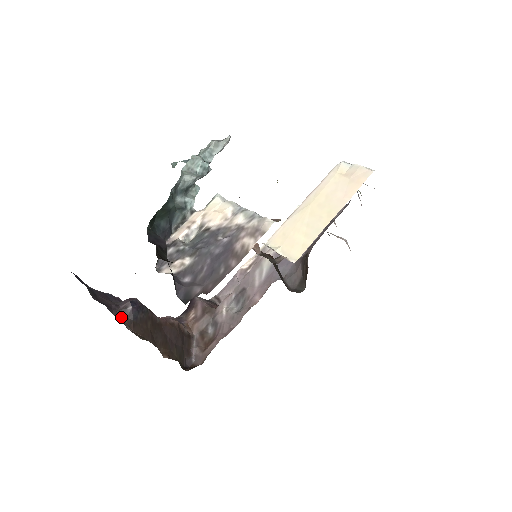
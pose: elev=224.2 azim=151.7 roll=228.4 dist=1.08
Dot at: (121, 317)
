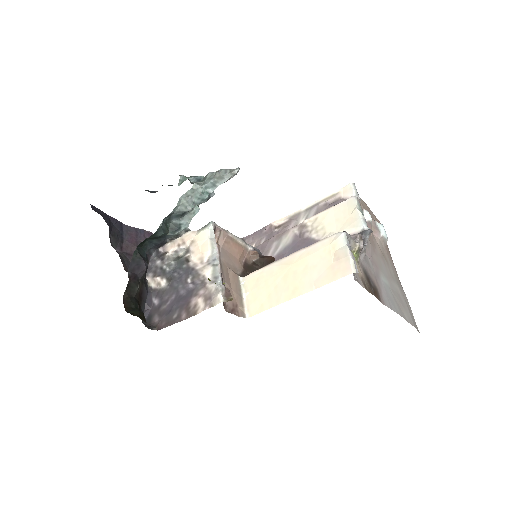
Dot at: occluded
